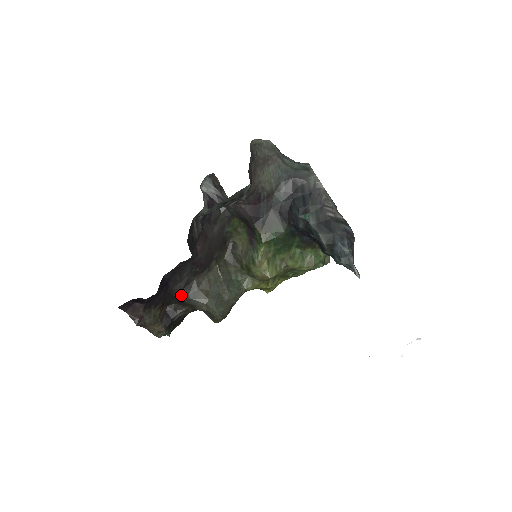
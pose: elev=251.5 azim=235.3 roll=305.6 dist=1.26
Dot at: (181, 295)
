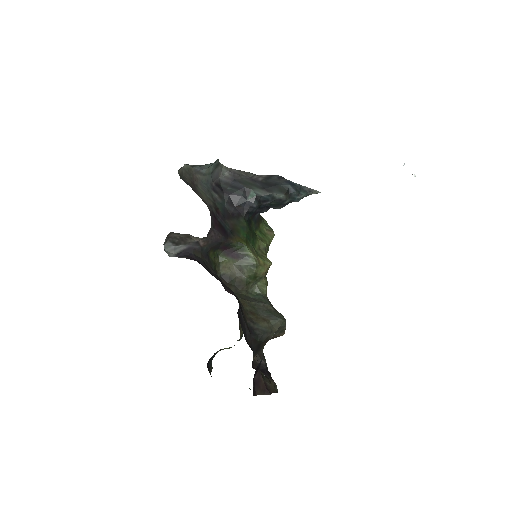
Dot at: (255, 342)
